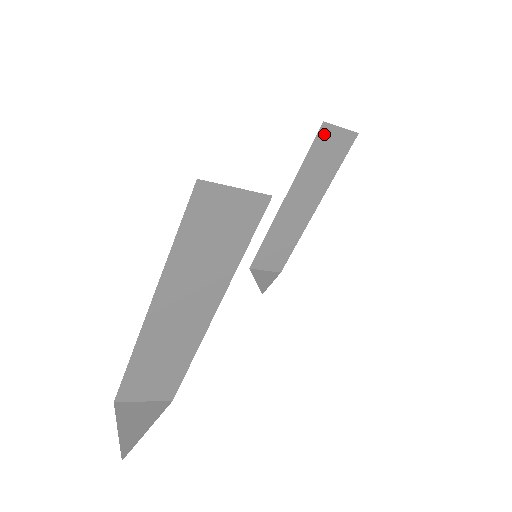
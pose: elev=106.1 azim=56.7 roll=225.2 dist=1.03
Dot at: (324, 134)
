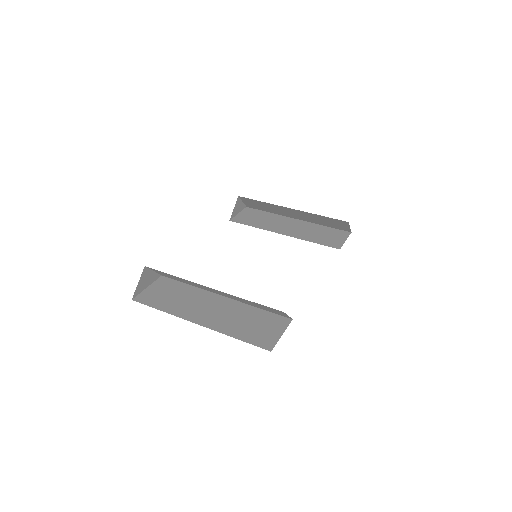
Dot at: (342, 222)
